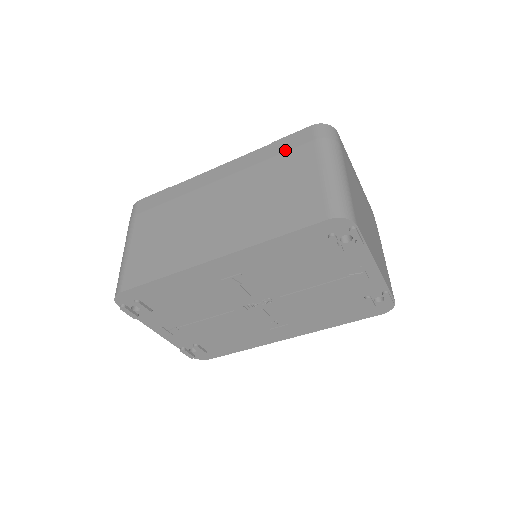
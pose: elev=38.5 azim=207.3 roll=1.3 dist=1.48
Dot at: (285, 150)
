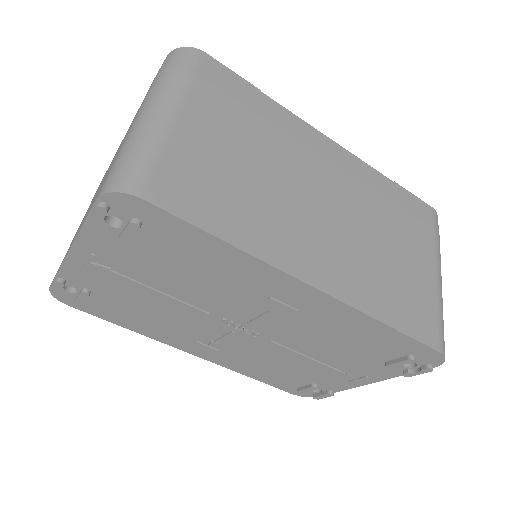
Dot at: (408, 209)
